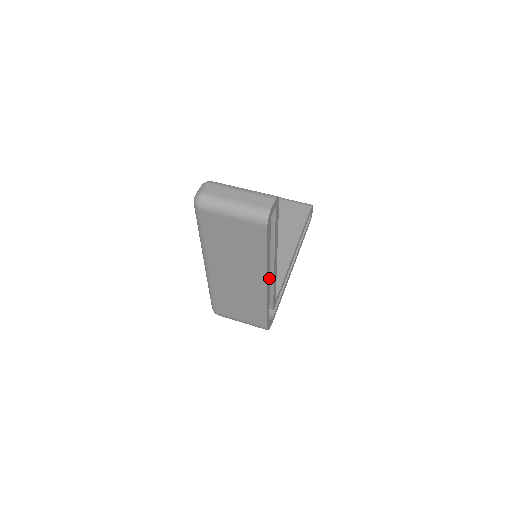
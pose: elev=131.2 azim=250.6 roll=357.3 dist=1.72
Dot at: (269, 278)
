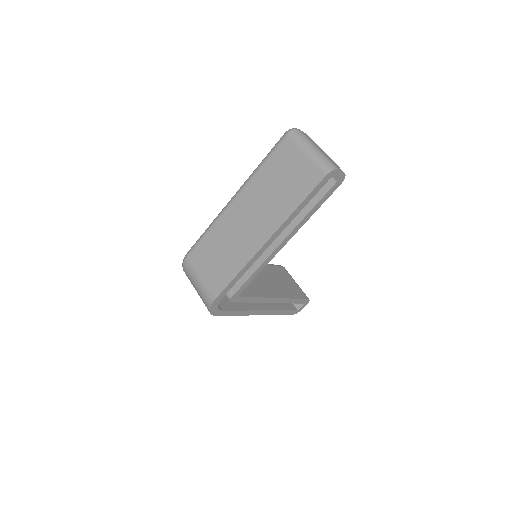
Dot at: (271, 243)
